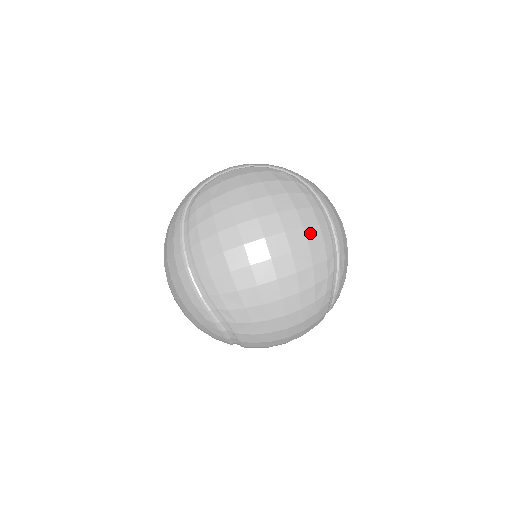
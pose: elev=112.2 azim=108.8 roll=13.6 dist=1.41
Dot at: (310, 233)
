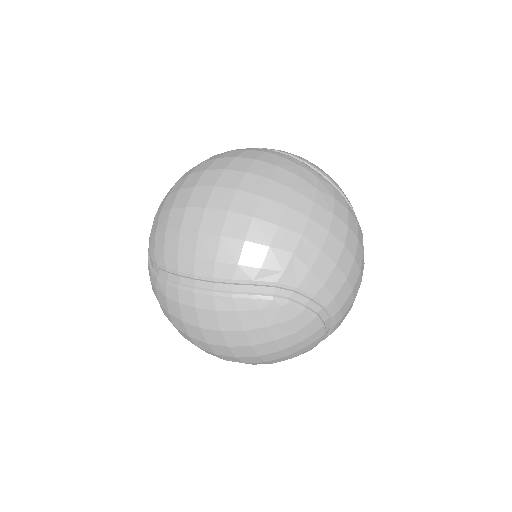
Dot at: (246, 156)
